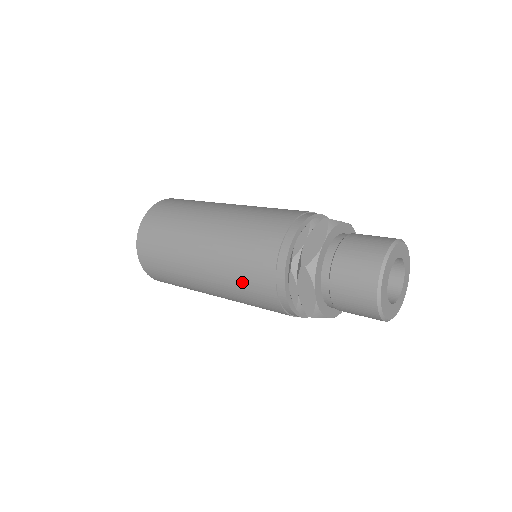
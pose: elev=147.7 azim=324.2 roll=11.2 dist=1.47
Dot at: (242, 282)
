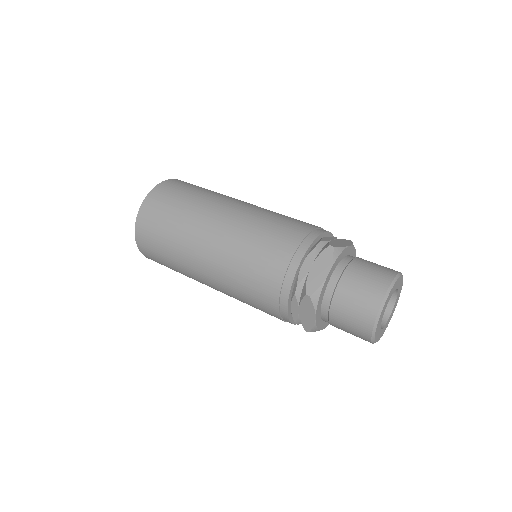
Dot at: (245, 292)
